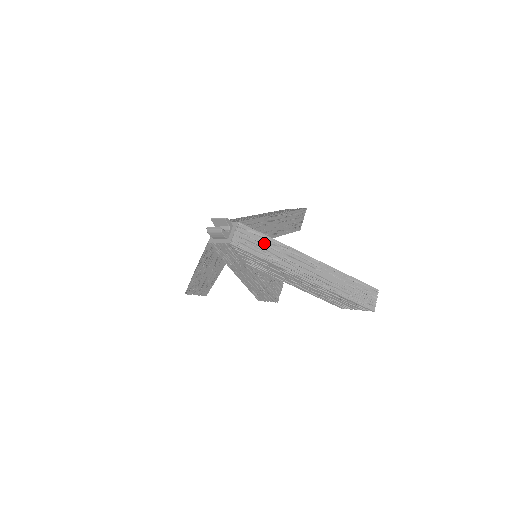
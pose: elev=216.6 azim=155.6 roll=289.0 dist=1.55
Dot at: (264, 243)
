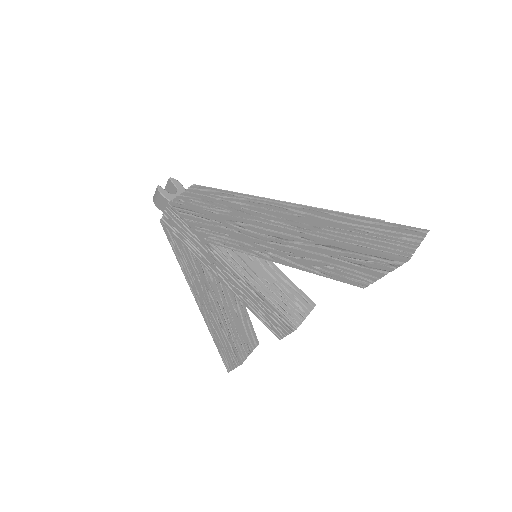
Dot at: (218, 198)
